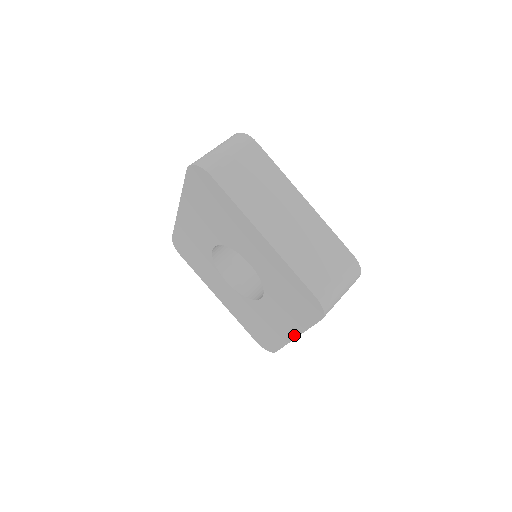
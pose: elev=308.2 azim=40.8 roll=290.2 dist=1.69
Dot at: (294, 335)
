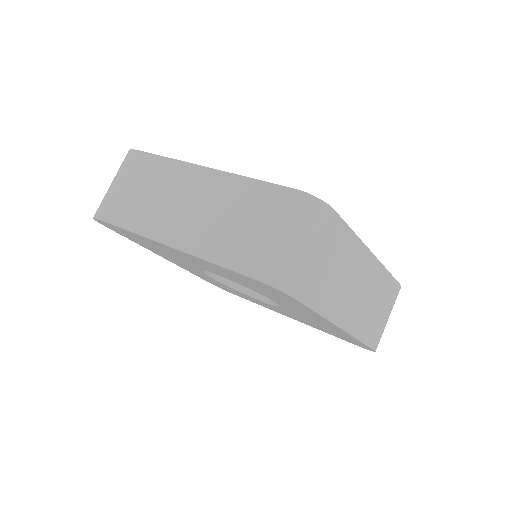
Dot at: (335, 326)
